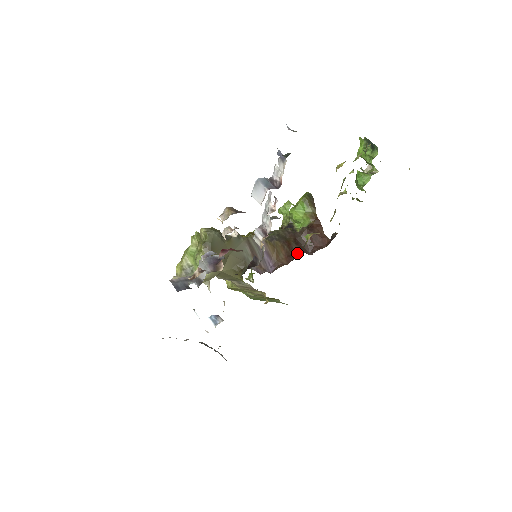
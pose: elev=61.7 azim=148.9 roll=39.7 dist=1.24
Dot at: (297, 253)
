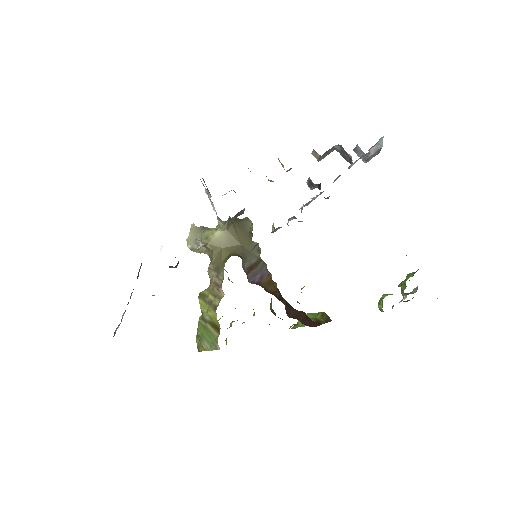
Dot at: (281, 301)
